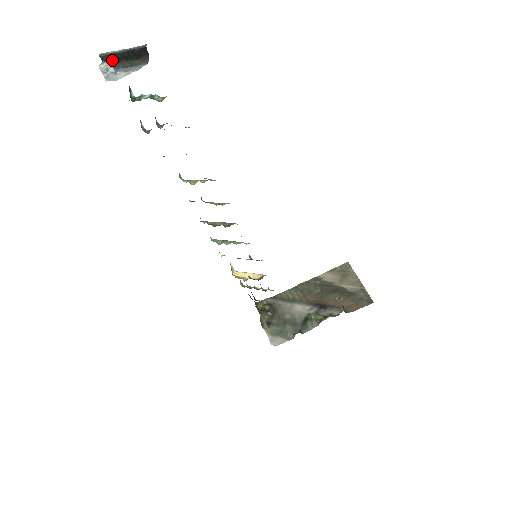
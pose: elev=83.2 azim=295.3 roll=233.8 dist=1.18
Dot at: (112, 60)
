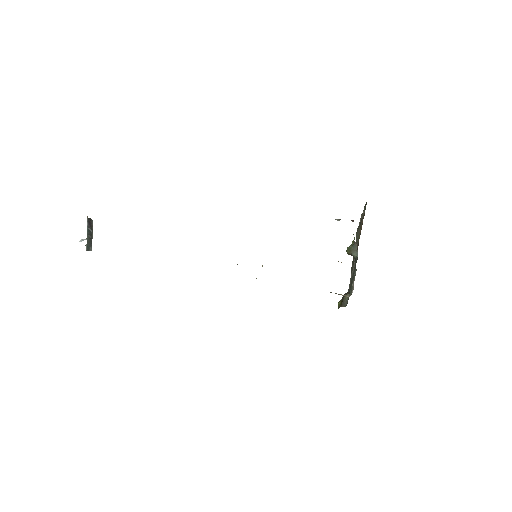
Dot at: (90, 245)
